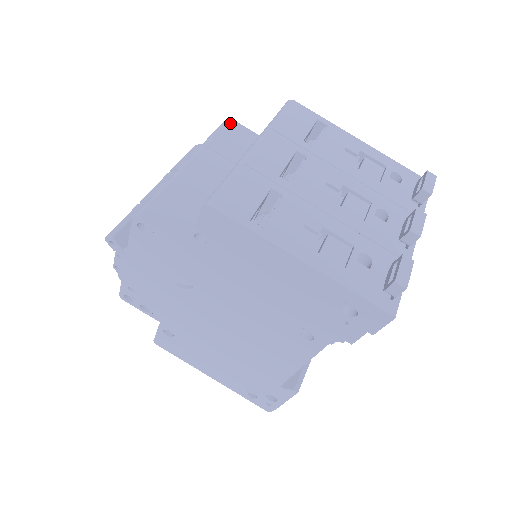
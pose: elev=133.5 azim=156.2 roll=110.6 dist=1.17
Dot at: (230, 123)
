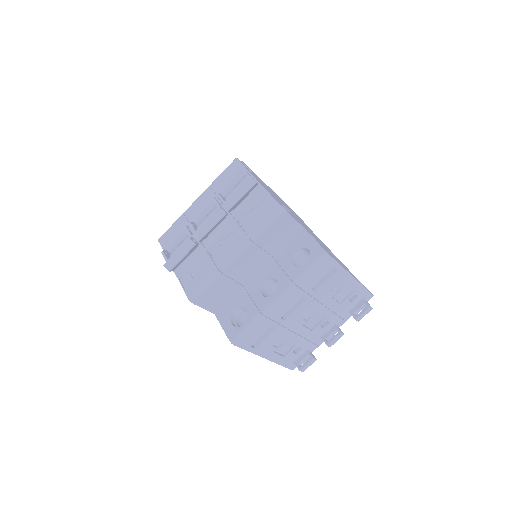
Dot at: (282, 216)
